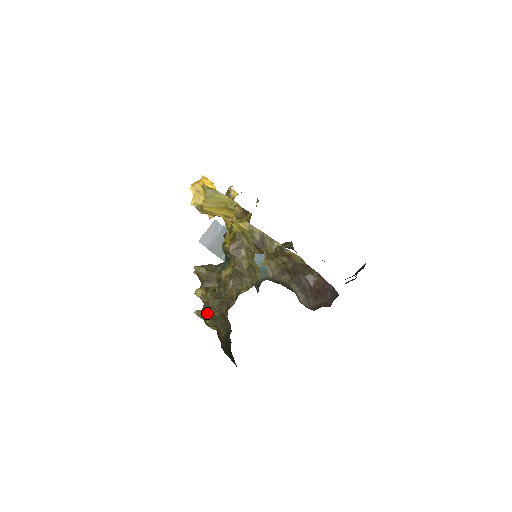
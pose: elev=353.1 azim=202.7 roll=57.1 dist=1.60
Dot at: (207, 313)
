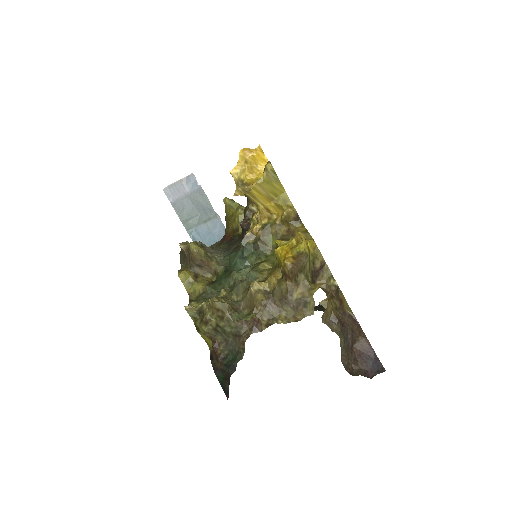
Dot at: (211, 320)
